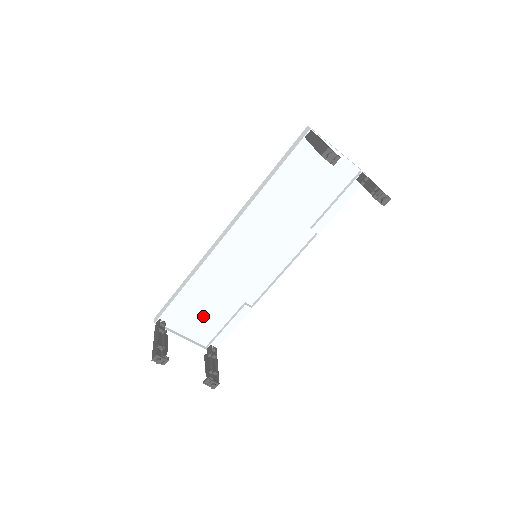
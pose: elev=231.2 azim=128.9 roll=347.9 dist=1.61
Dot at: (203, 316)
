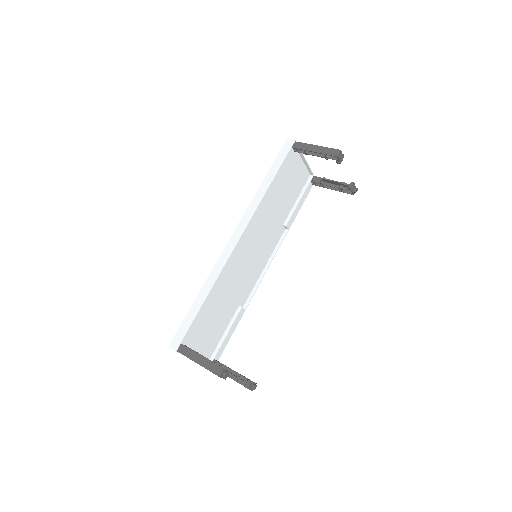
Dot at: (210, 330)
